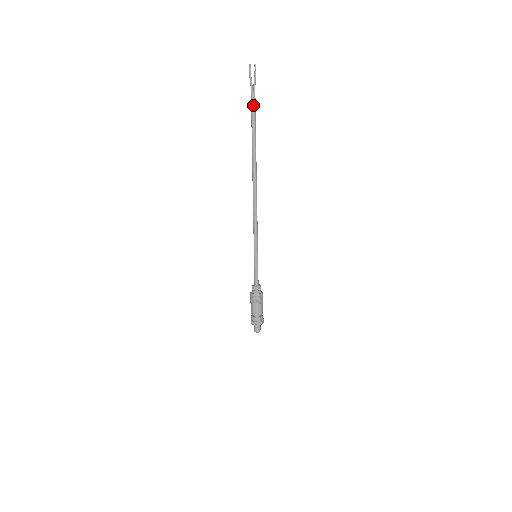
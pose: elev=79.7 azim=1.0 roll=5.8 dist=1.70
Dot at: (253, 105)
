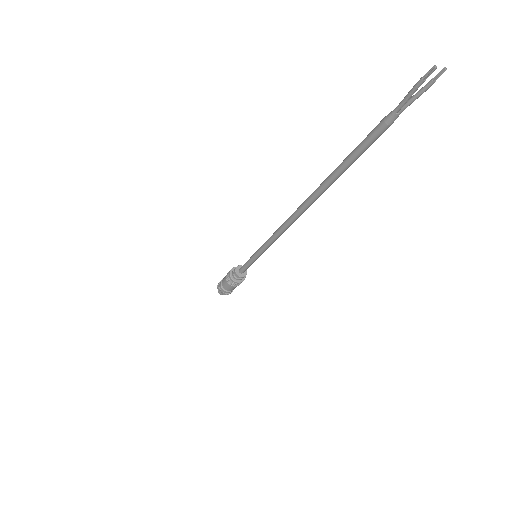
Dot at: (381, 133)
